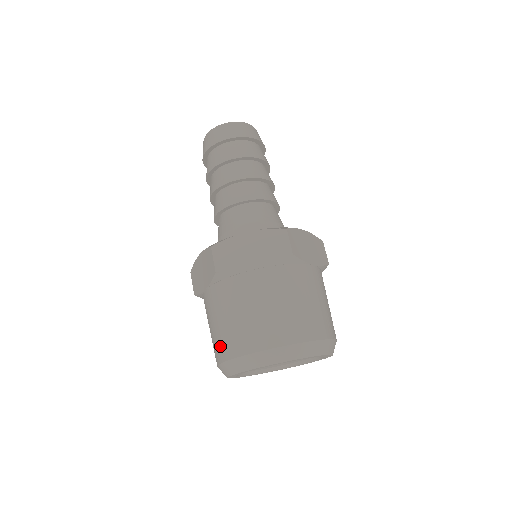
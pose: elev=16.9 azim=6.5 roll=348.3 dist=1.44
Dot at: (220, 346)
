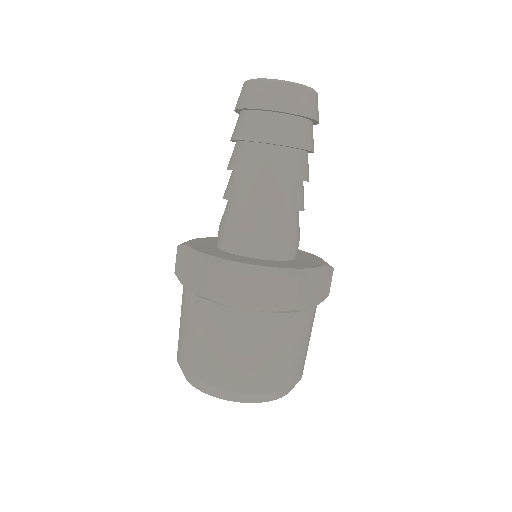
Dot at: (185, 356)
